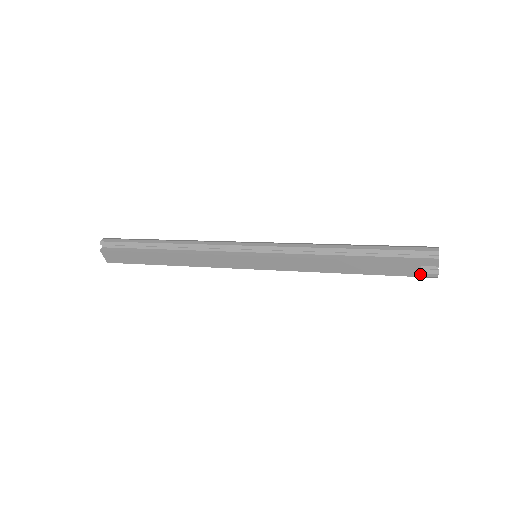
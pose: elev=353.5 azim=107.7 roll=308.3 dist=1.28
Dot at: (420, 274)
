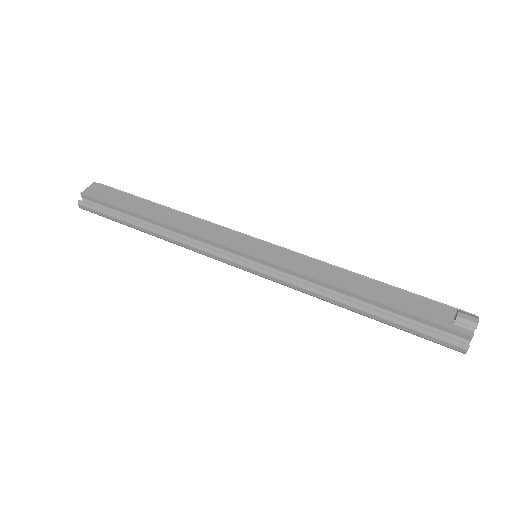
Dot at: occluded
